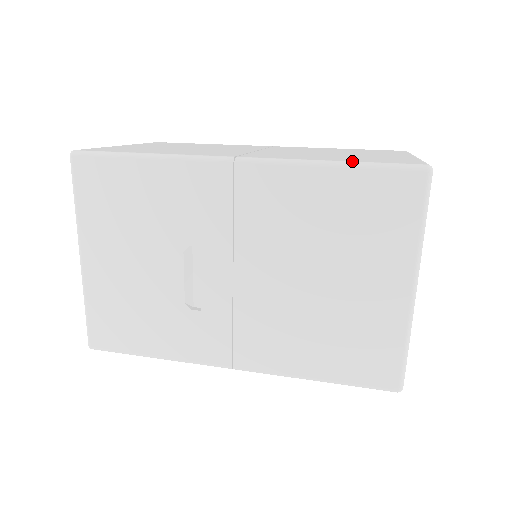
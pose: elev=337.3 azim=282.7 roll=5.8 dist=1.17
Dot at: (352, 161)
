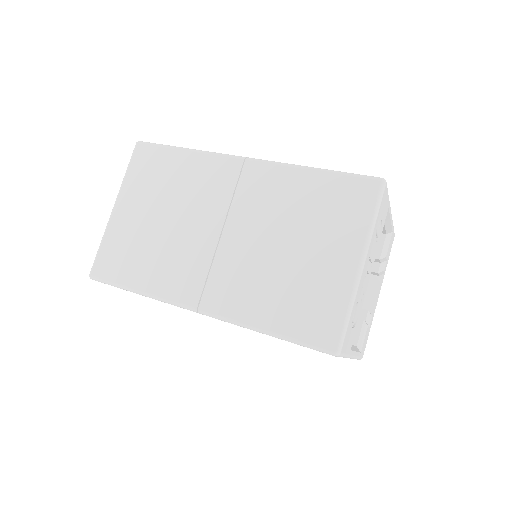
Dot at: (279, 334)
